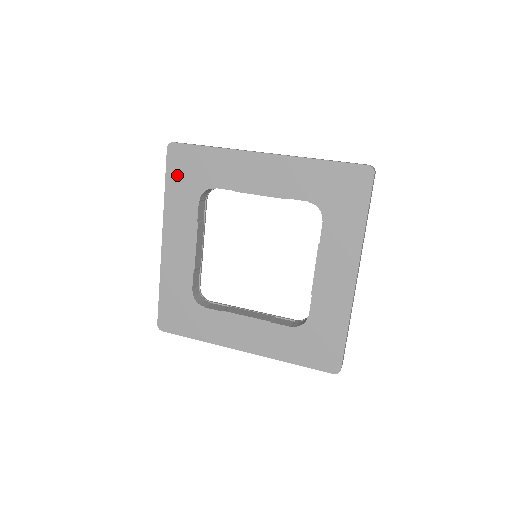
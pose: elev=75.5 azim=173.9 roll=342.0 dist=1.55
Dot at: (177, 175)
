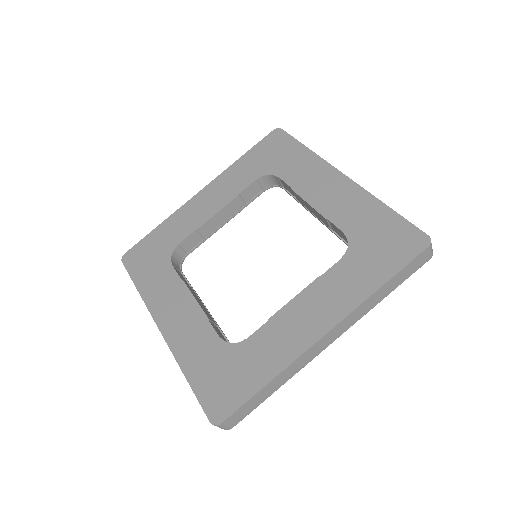
Dot at: (261, 152)
